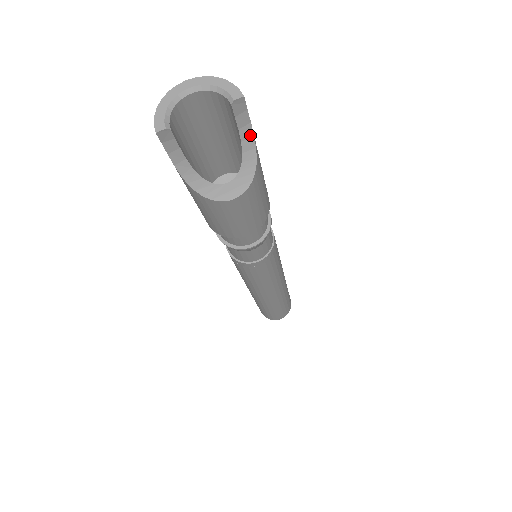
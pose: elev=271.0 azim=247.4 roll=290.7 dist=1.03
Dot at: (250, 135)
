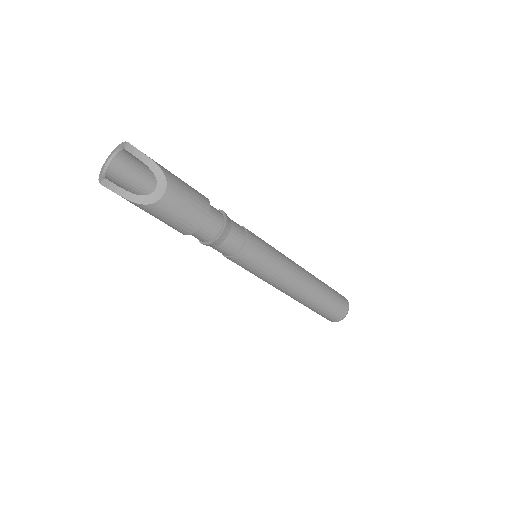
Dot at: (148, 159)
